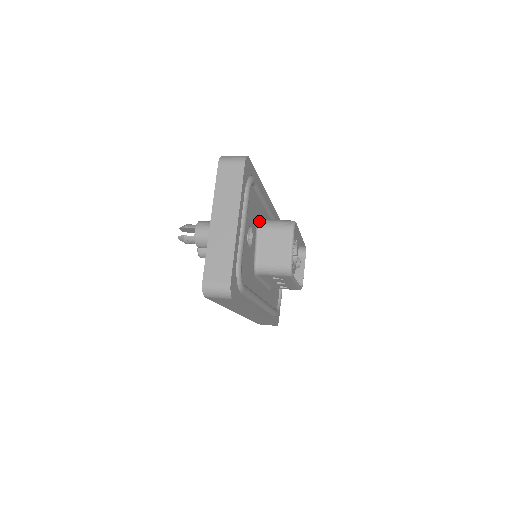
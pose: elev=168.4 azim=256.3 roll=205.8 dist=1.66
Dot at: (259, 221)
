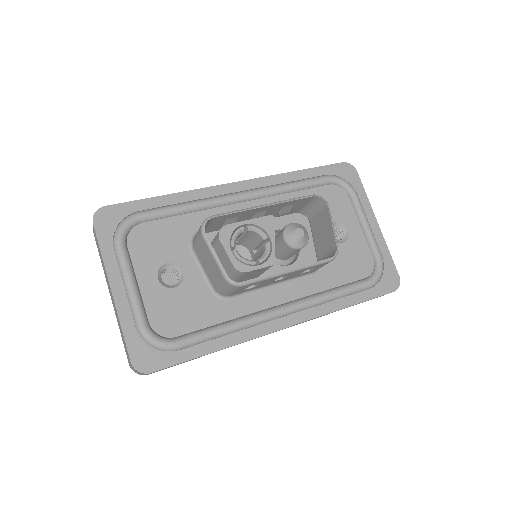
Dot at: (192, 239)
